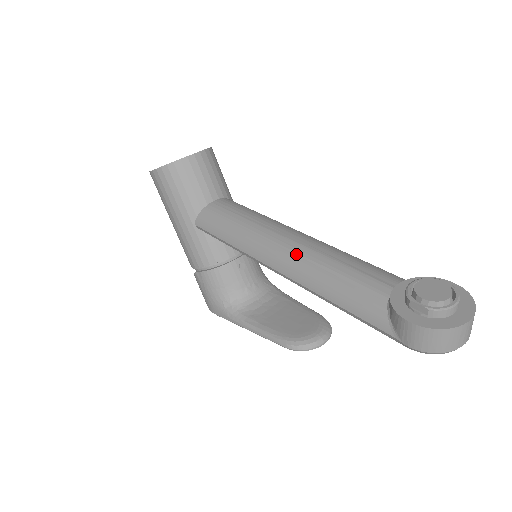
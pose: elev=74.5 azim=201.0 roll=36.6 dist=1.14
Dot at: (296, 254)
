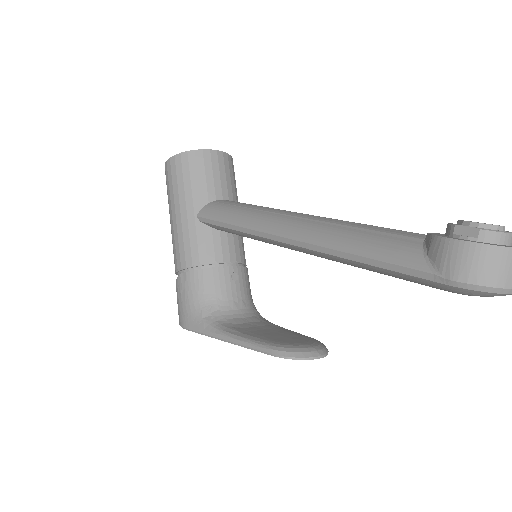
Dot at: (312, 220)
